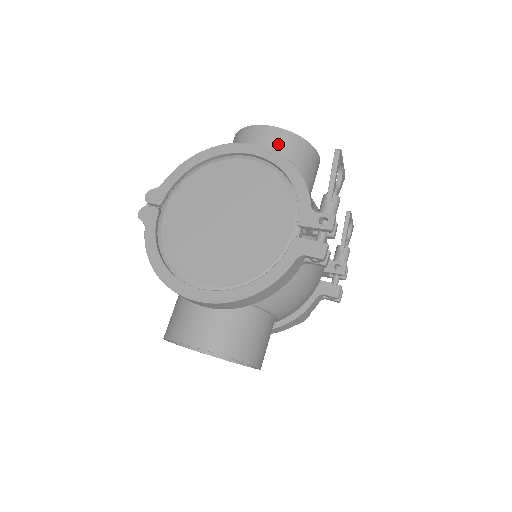
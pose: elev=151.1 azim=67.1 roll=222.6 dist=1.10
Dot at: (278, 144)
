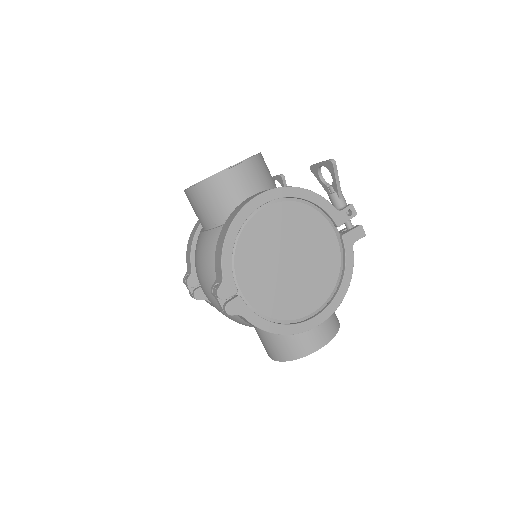
Dot at: (257, 174)
